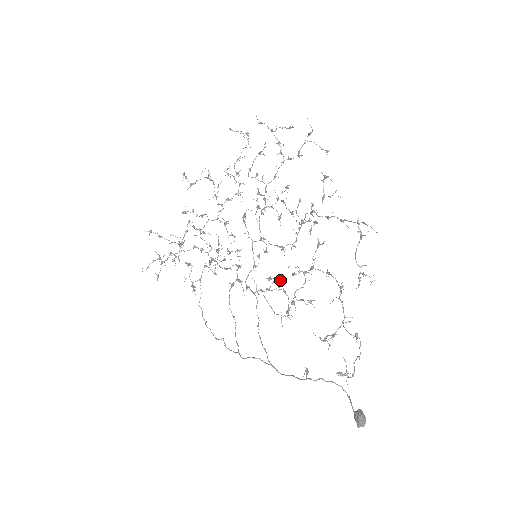
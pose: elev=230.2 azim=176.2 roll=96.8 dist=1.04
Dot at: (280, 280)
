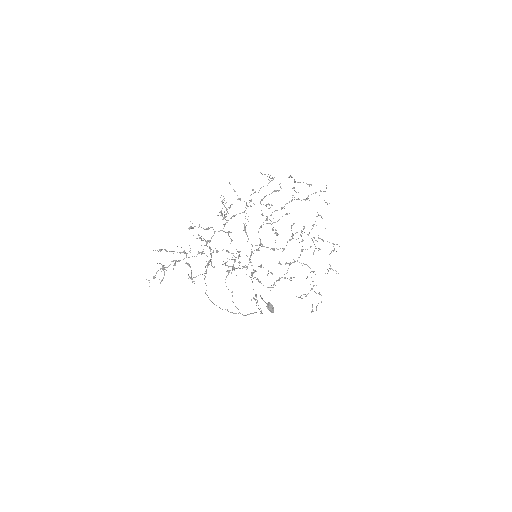
Dot at: occluded
